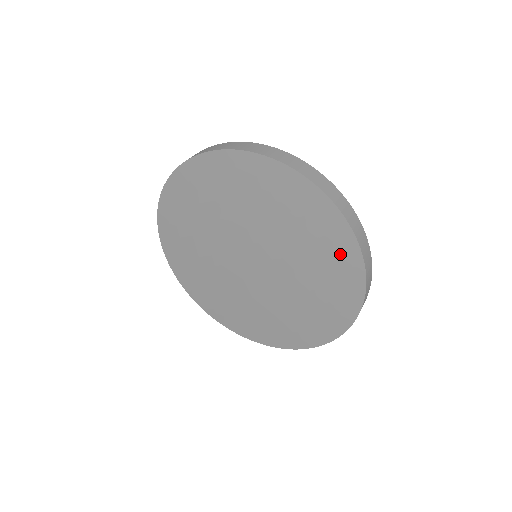
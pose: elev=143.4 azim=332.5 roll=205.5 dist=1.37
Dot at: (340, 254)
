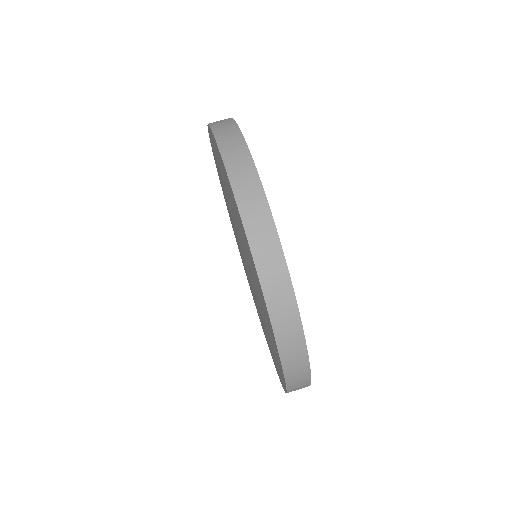
Dot at: (258, 285)
